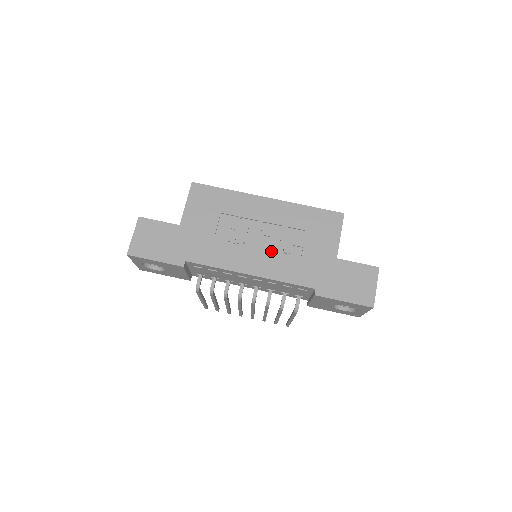
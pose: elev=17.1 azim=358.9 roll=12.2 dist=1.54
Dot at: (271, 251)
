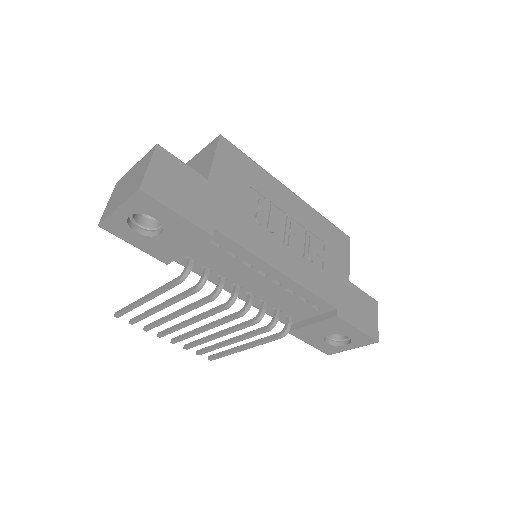
Dot at: (297, 252)
